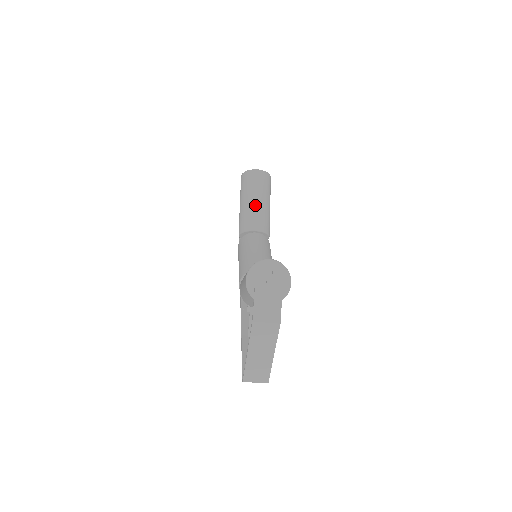
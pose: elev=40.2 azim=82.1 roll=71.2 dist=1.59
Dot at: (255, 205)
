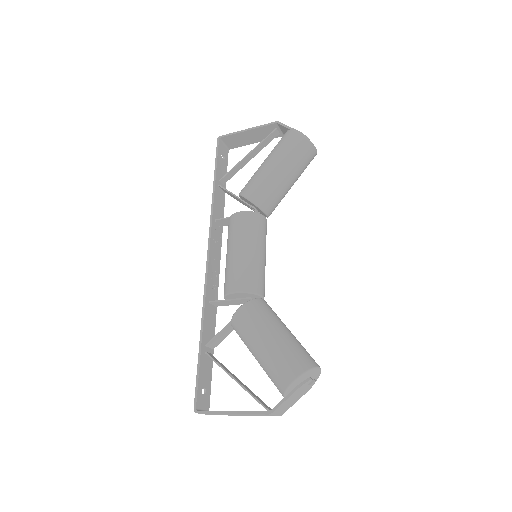
Dot at: (286, 187)
